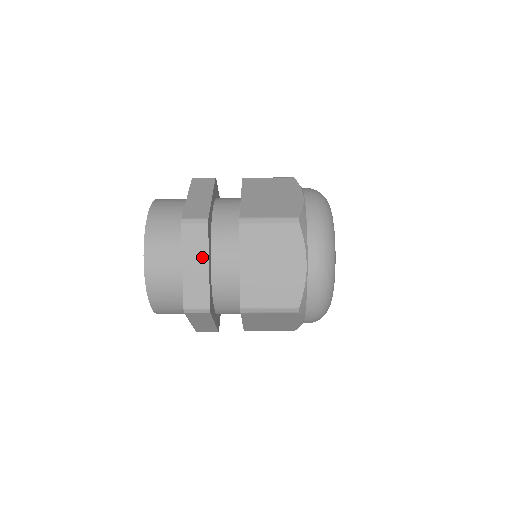
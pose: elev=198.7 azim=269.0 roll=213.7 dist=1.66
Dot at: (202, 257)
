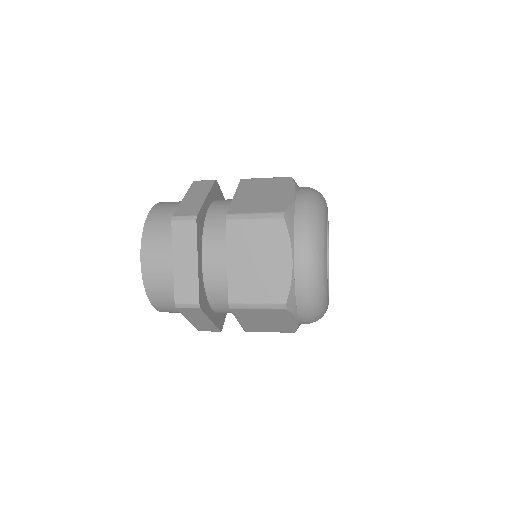
Dot at: (203, 318)
